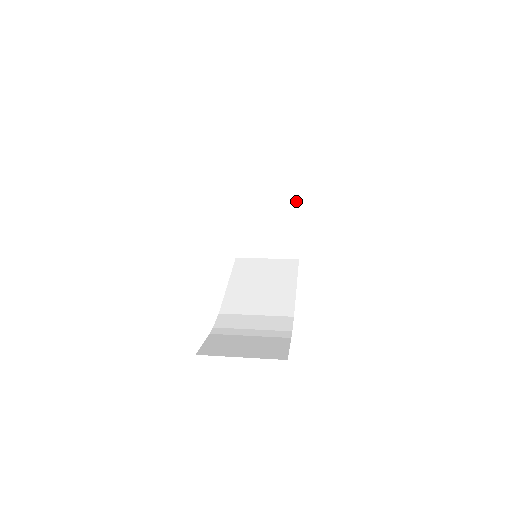
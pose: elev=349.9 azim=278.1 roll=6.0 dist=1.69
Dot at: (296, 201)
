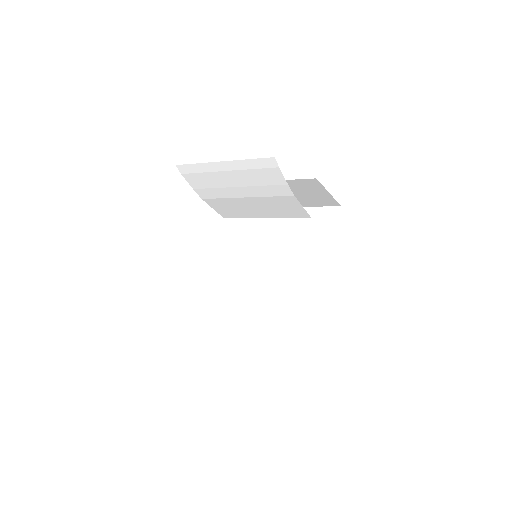
Dot at: (333, 254)
